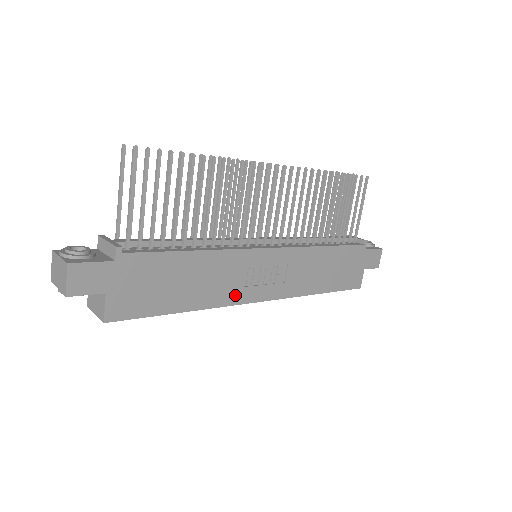
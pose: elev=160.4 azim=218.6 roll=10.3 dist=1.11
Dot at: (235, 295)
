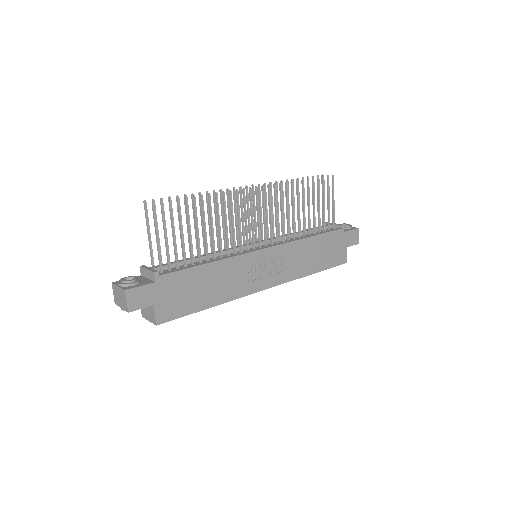
Dot at: (245, 288)
